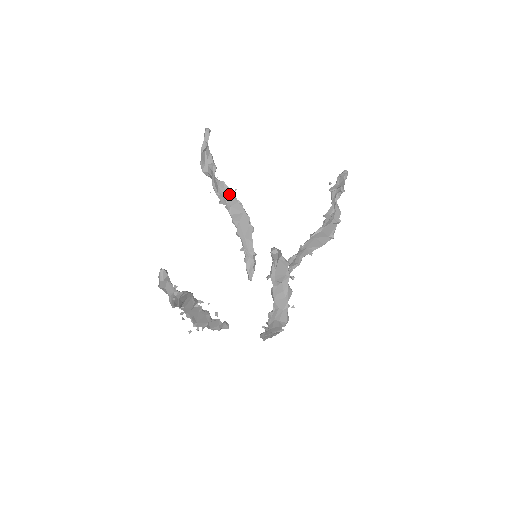
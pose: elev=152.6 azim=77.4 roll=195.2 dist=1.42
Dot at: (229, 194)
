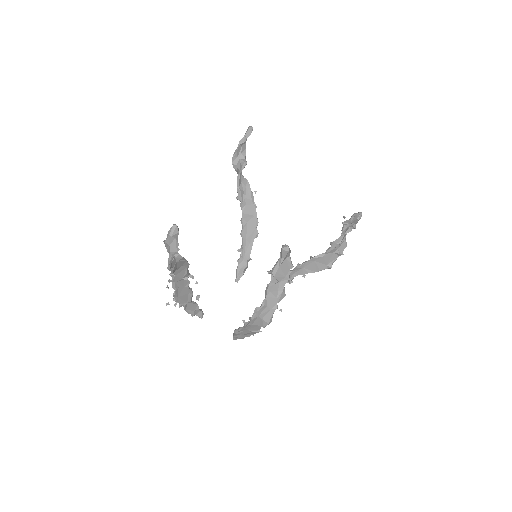
Dot at: (248, 193)
